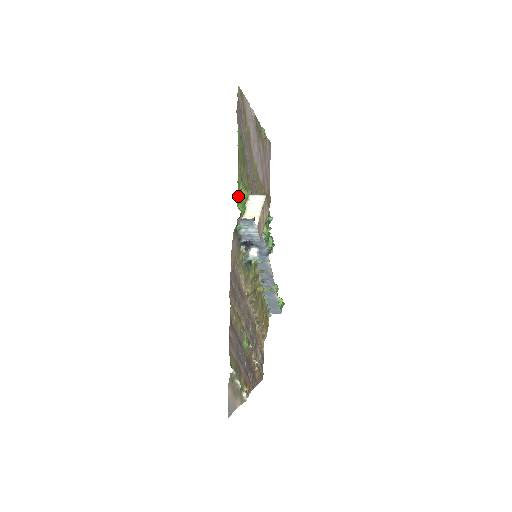
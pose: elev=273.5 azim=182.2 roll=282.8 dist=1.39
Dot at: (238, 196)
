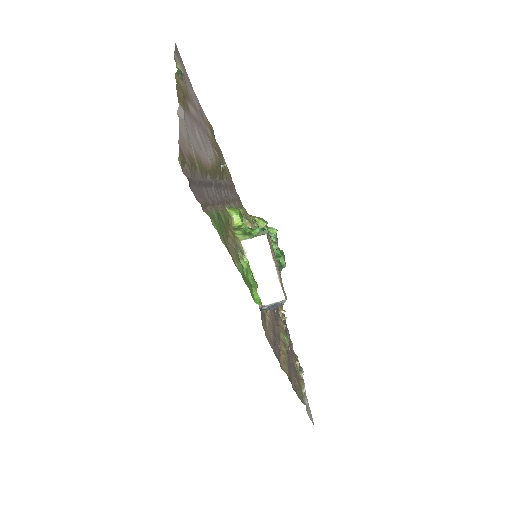
Dot at: (250, 290)
